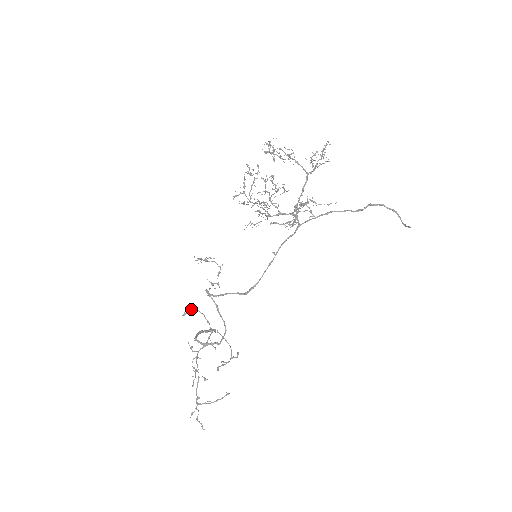
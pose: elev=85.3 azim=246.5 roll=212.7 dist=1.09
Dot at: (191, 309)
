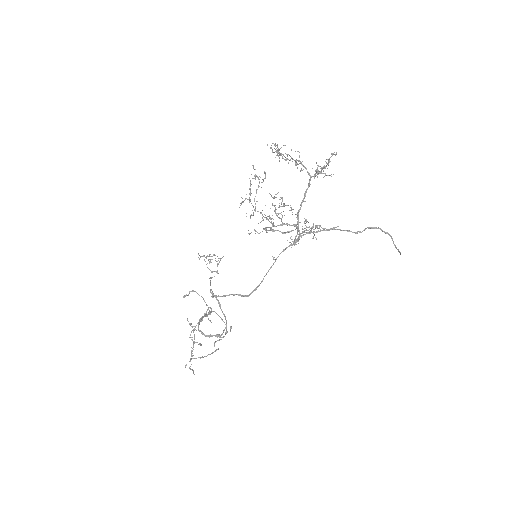
Dot at: (191, 291)
